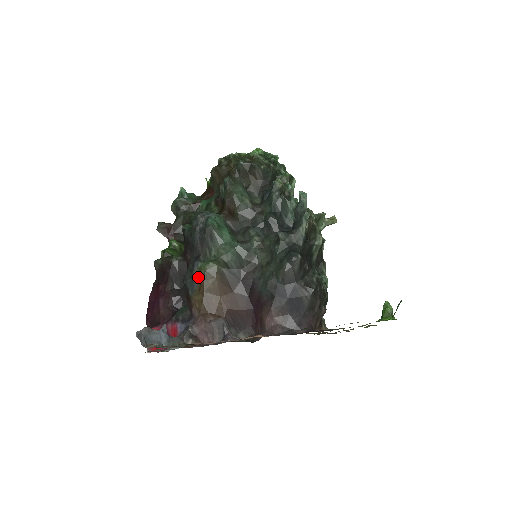
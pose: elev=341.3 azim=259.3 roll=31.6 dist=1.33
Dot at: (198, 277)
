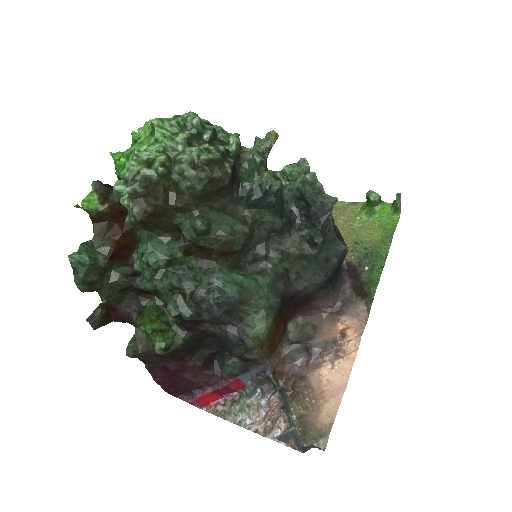
Dot at: (258, 344)
